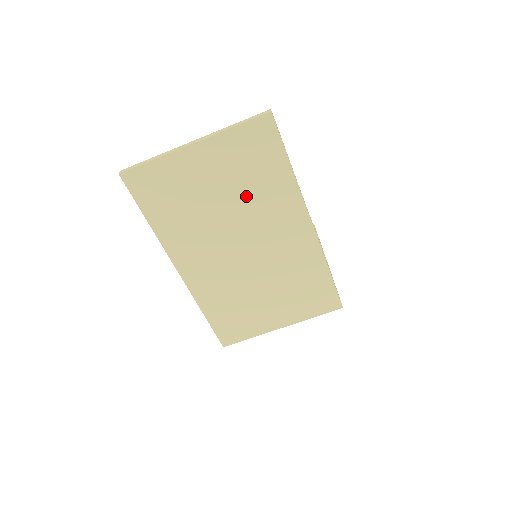
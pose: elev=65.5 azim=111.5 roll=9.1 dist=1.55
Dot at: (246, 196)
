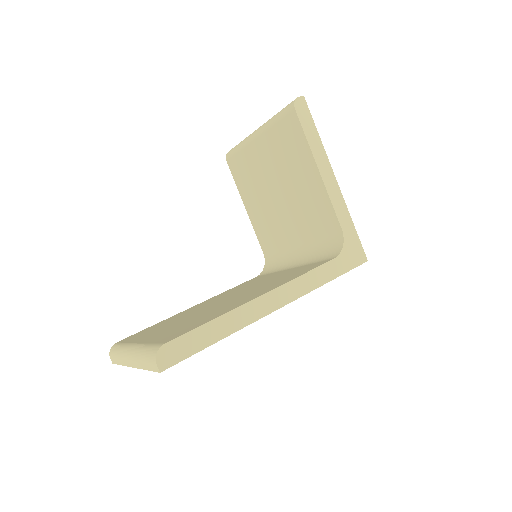
Dot at: occluded
